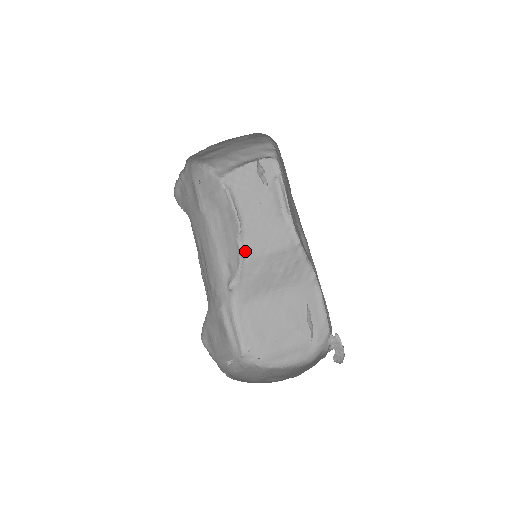
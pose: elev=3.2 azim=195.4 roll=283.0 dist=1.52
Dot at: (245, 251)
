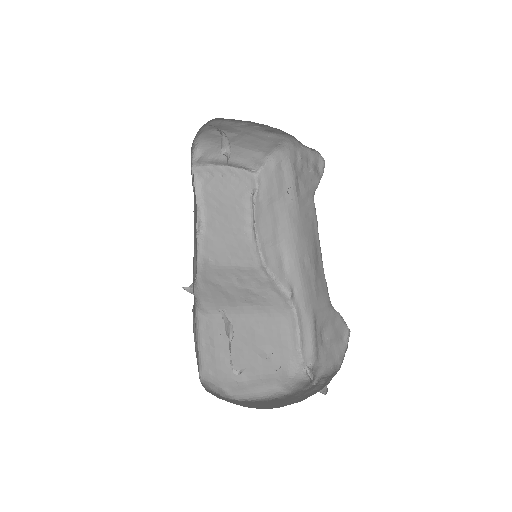
Dot at: (202, 256)
